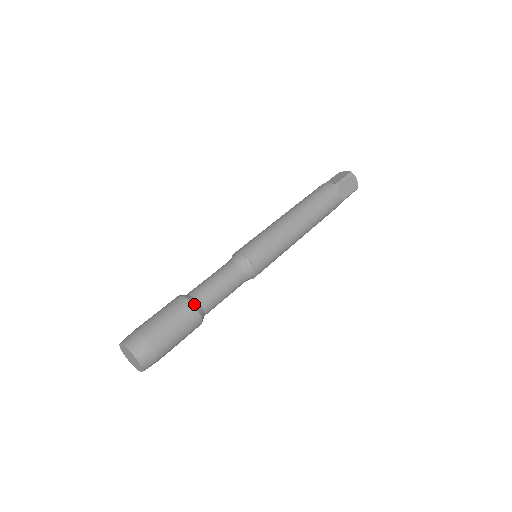
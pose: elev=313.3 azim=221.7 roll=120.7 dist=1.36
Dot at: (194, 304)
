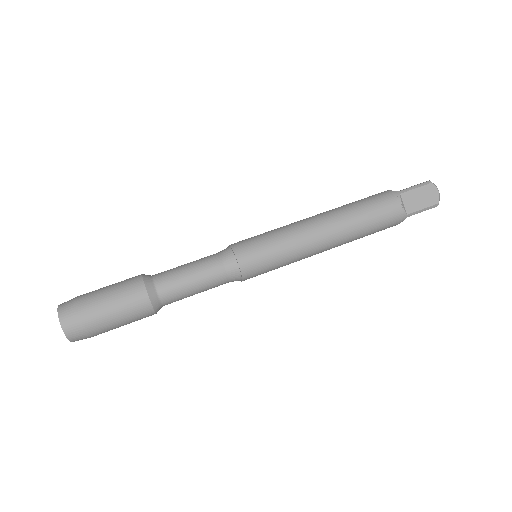
Dot at: (146, 284)
